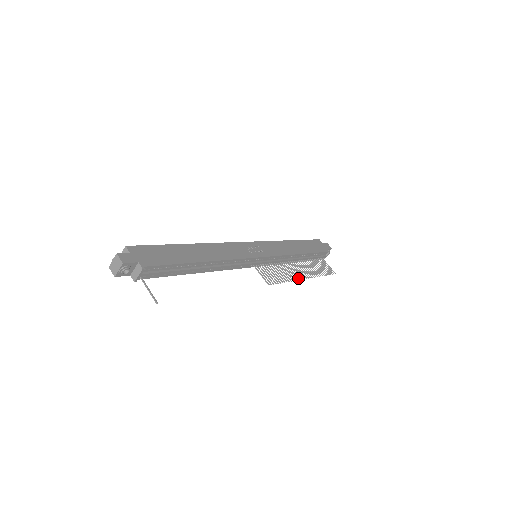
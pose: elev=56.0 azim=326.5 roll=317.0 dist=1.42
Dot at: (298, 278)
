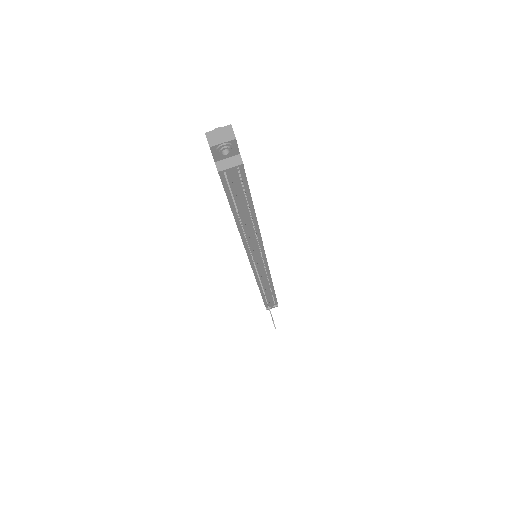
Dot at: occluded
